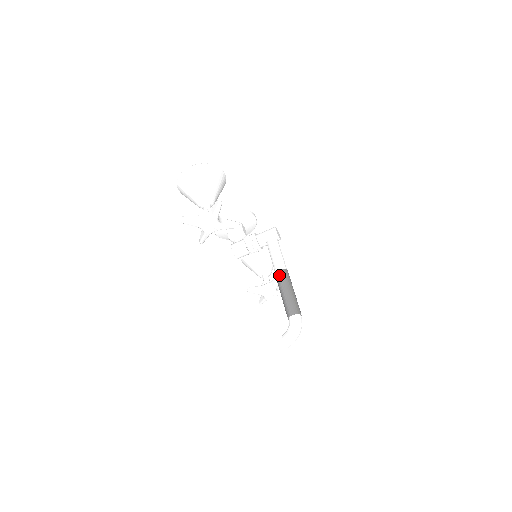
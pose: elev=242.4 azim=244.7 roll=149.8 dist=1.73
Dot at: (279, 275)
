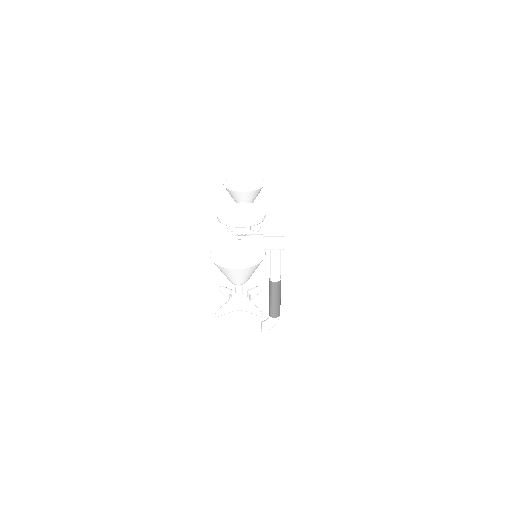
Dot at: (274, 287)
